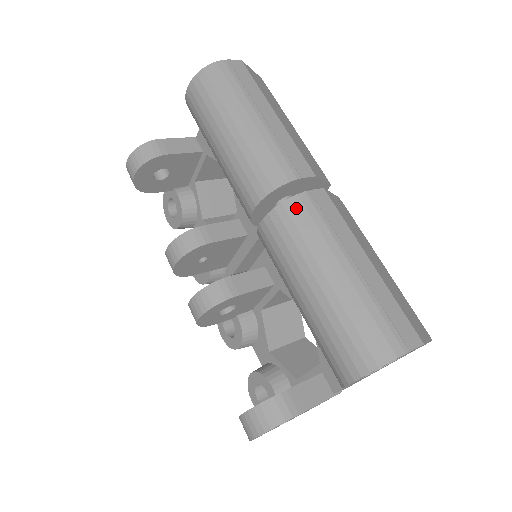
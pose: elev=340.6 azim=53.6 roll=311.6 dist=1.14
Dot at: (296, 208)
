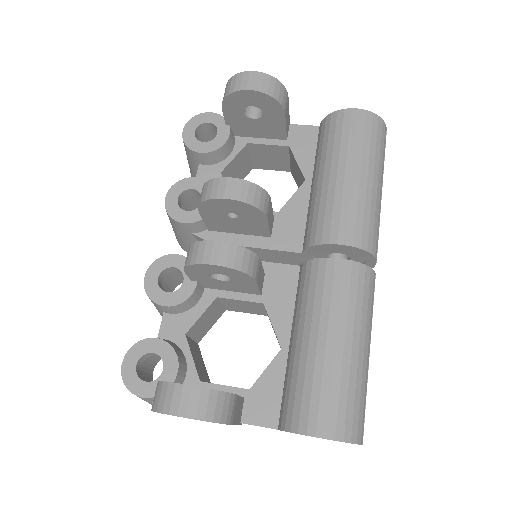
Dot at: (370, 279)
